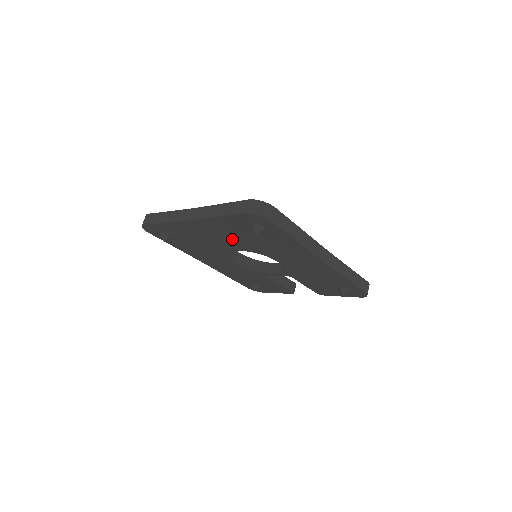
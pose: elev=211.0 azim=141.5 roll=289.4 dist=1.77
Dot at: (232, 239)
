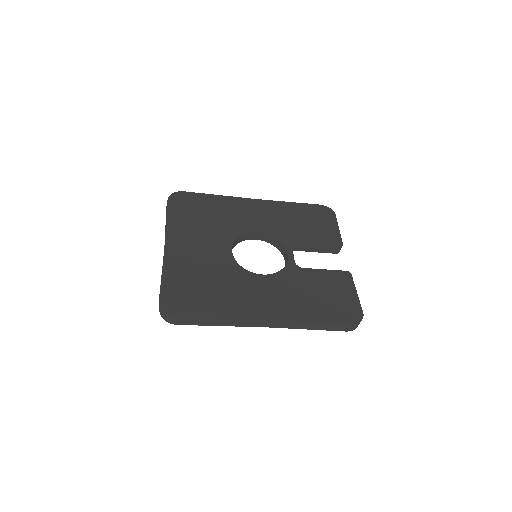
Dot at: occluded
